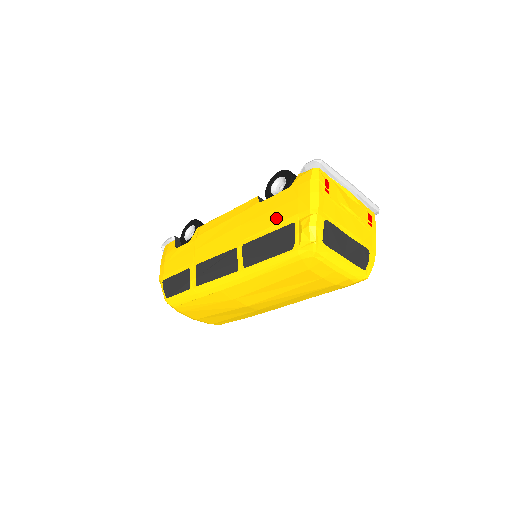
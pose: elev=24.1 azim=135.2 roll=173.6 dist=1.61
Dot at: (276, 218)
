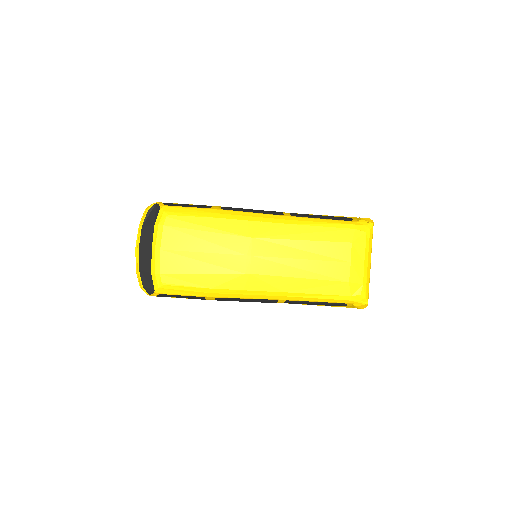
Dot at: occluded
